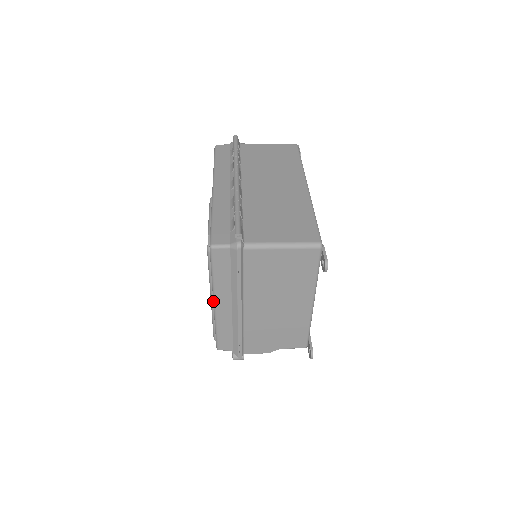
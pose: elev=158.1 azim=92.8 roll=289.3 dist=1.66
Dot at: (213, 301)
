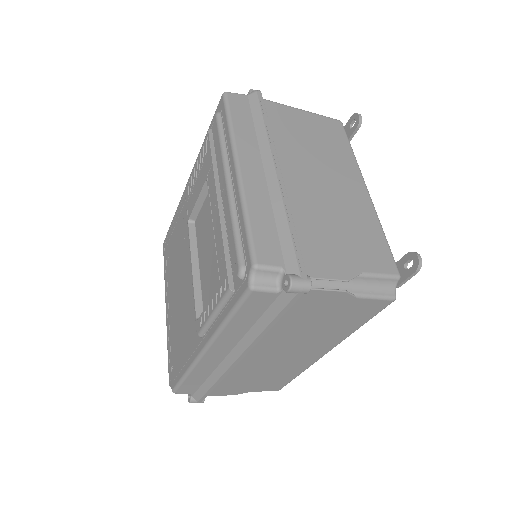
Dot at: (234, 163)
